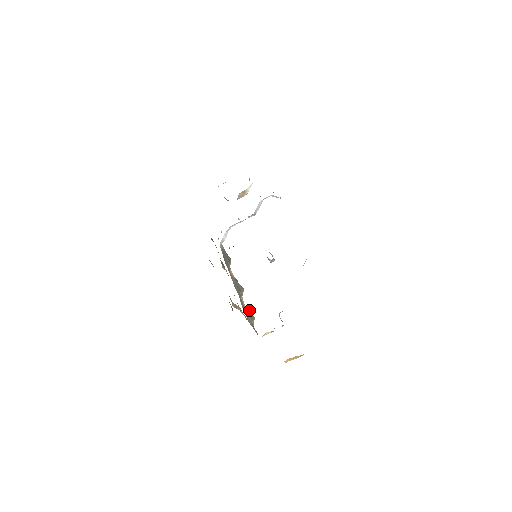
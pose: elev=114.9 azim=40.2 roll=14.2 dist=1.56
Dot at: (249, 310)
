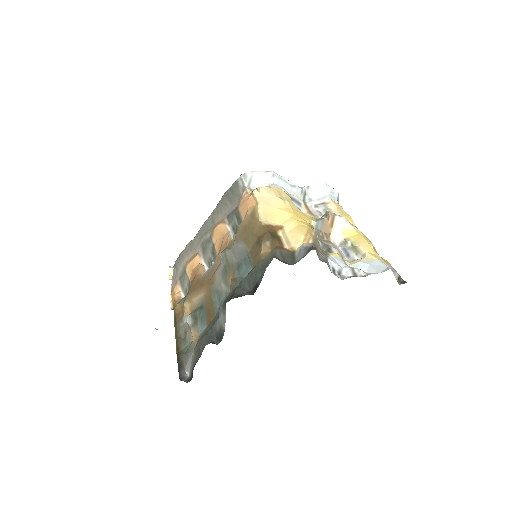
Dot at: occluded
